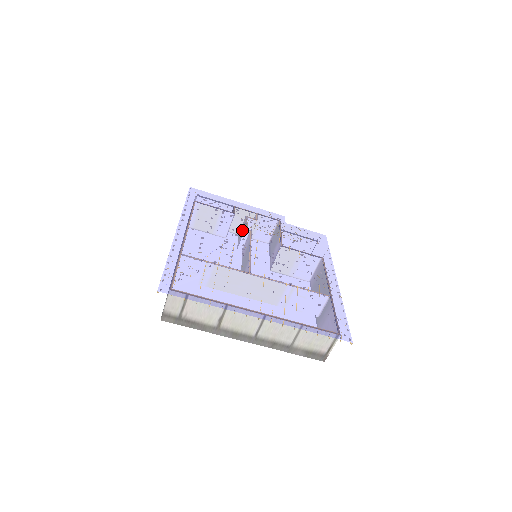
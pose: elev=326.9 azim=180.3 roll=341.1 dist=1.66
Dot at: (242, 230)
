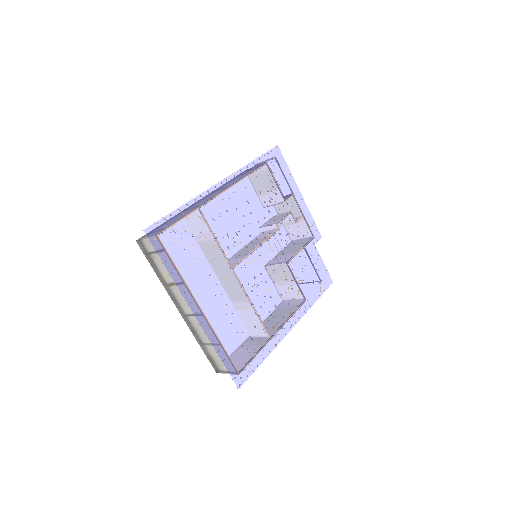
Dot at: (258, 237)
